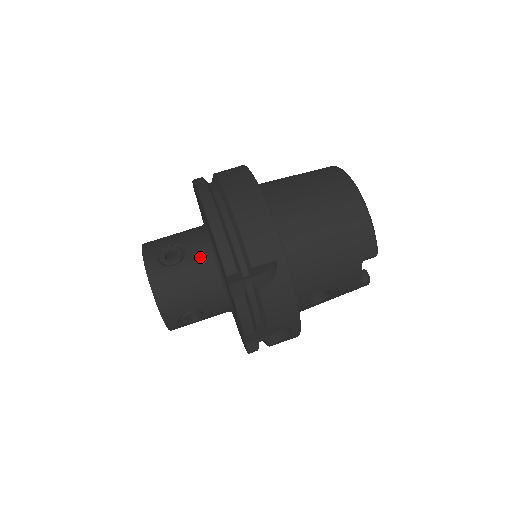
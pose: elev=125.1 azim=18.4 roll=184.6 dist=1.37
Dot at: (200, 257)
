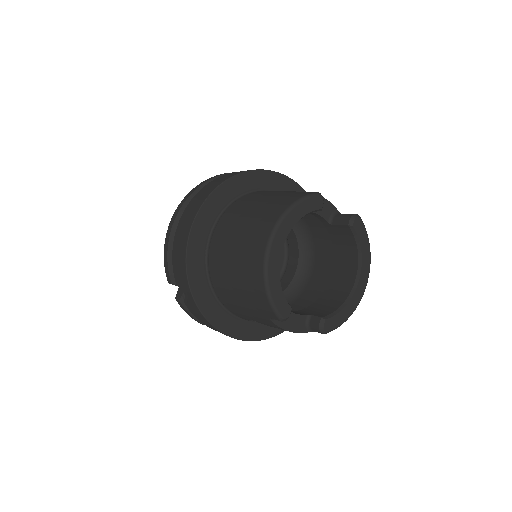
Dot at: occluded
